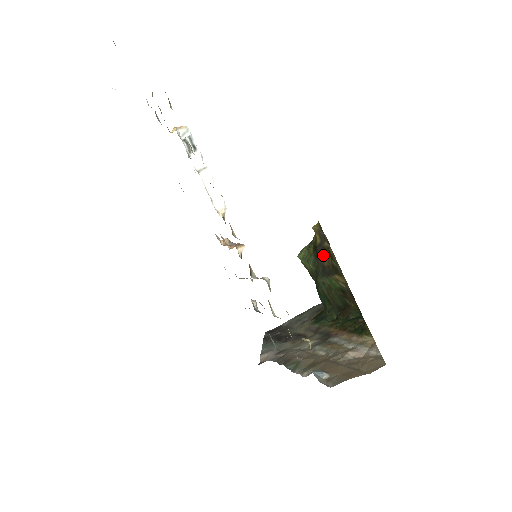
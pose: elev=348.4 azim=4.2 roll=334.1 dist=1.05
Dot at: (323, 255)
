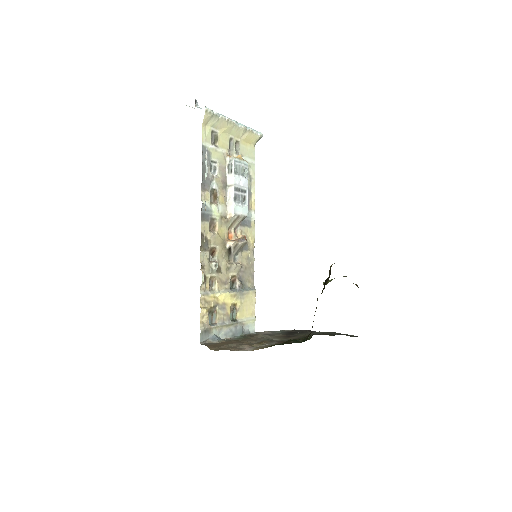
Dot at: occluded
